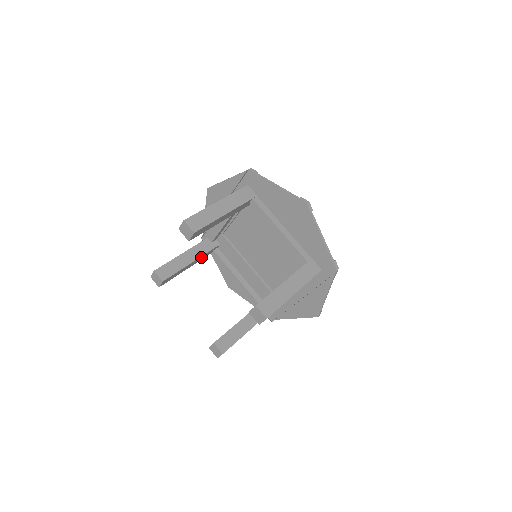
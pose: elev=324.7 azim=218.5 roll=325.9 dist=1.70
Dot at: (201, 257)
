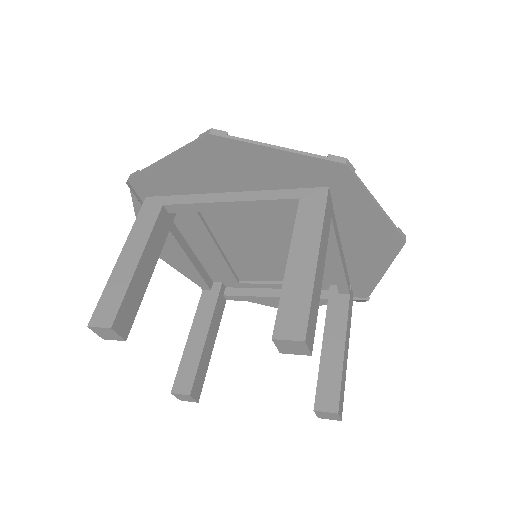
Dot at: occluded
